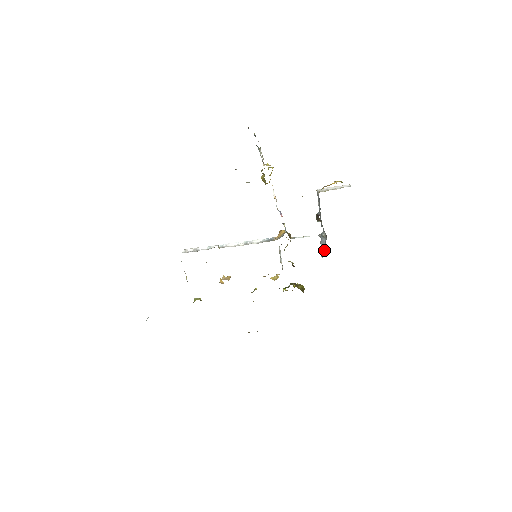
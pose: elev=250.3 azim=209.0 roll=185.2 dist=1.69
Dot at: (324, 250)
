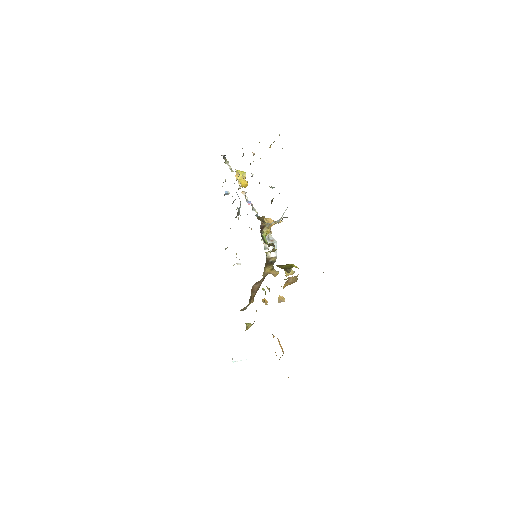
Dot at: occluded
